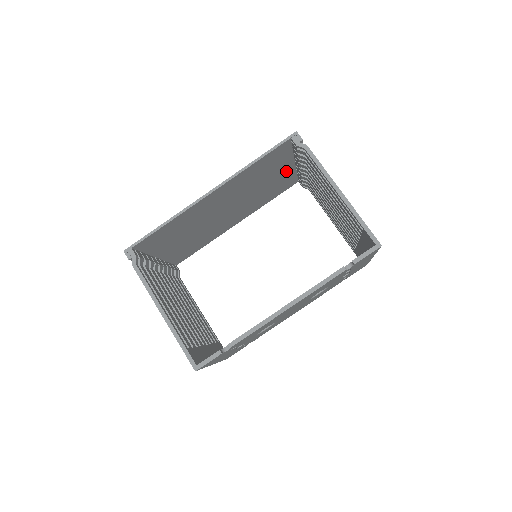
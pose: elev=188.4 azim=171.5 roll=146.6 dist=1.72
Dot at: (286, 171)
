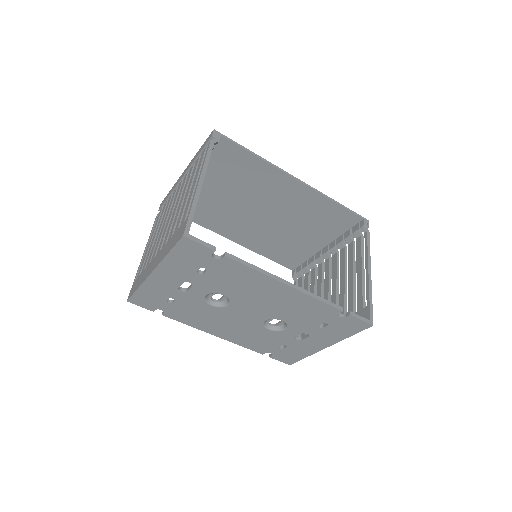
Dot at: (313, 245)
